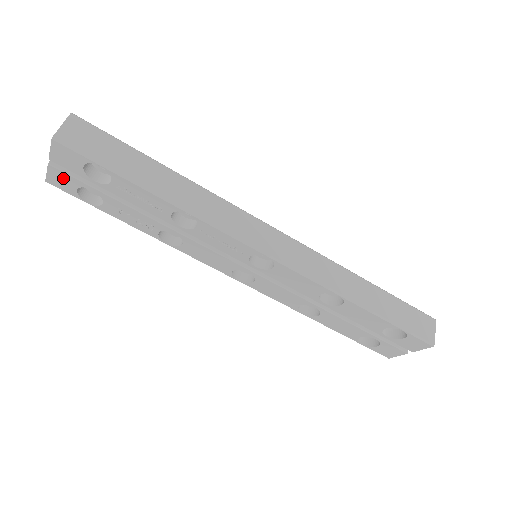
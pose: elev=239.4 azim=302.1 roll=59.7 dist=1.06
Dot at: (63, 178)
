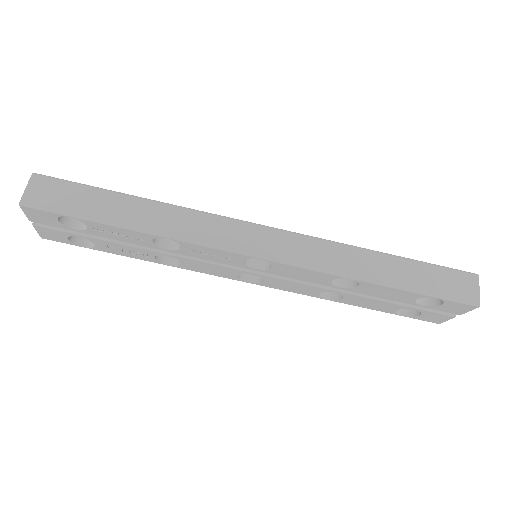
Dot at: (51, 233)
